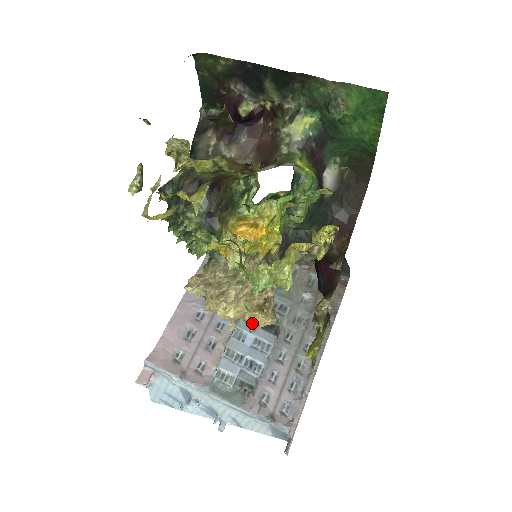
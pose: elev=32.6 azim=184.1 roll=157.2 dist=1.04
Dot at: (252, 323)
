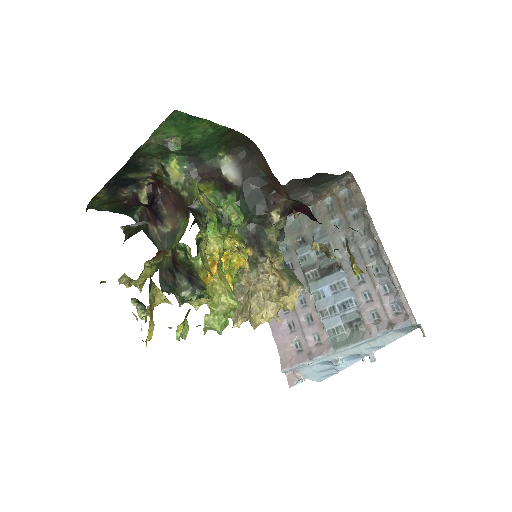
Dot at: (287, 307)
